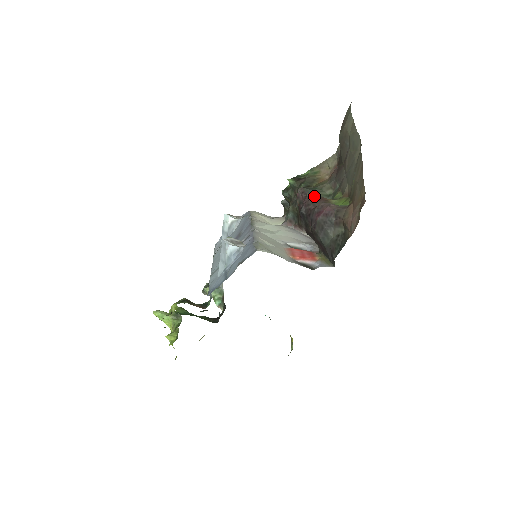
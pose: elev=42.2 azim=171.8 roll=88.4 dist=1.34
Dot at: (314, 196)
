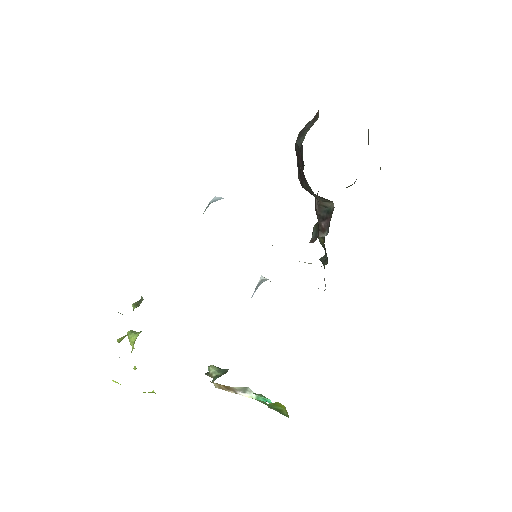
Dot at: occluded
